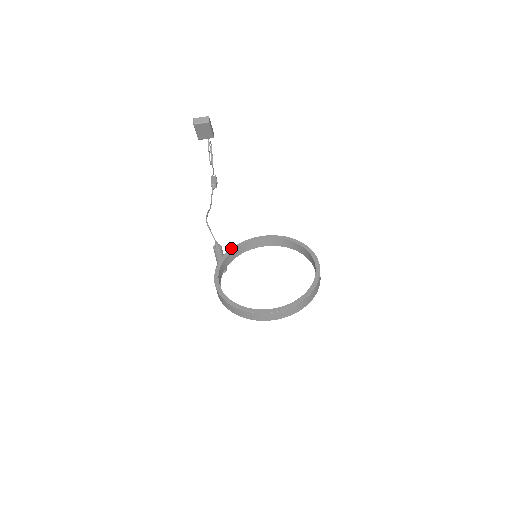
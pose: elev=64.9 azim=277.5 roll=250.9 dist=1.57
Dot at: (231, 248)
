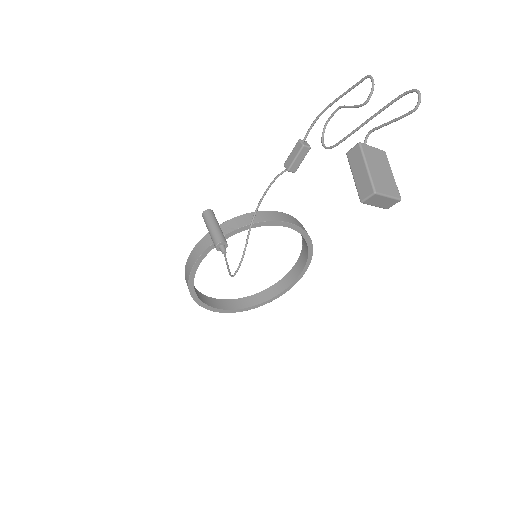
Dot at: (237, 230)
